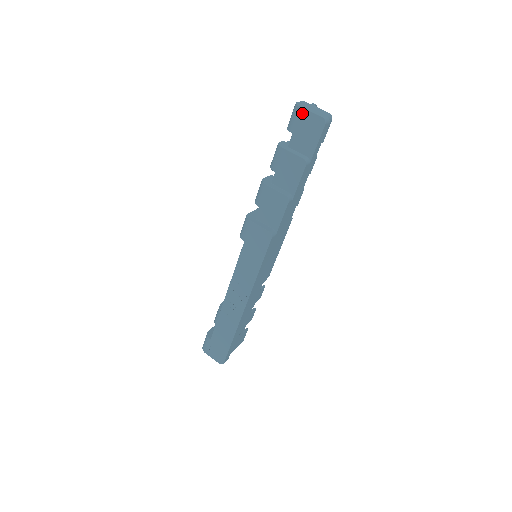
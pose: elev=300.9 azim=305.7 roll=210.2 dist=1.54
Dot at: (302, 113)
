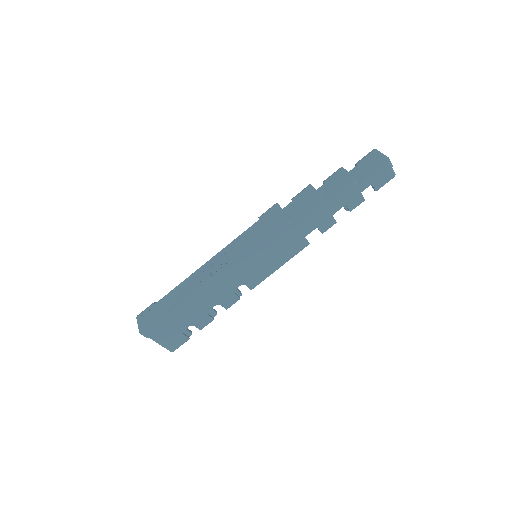
Dot at: (374, 153)
